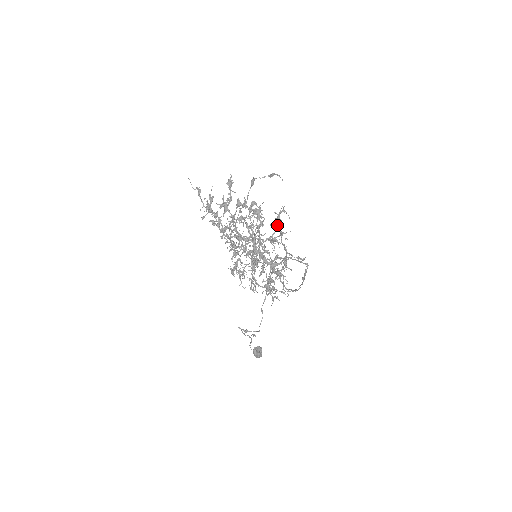
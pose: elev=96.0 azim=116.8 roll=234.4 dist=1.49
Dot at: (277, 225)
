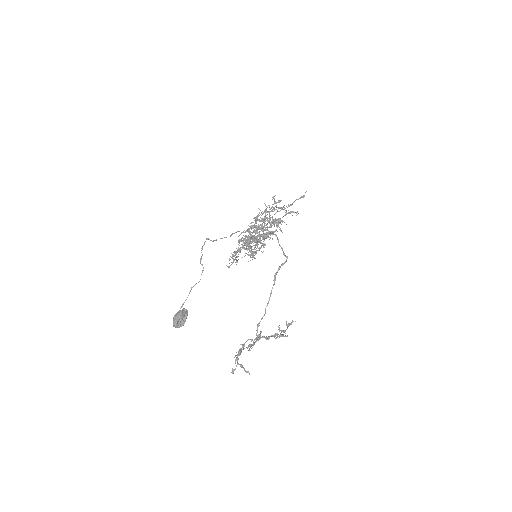
Dot at: occluded
